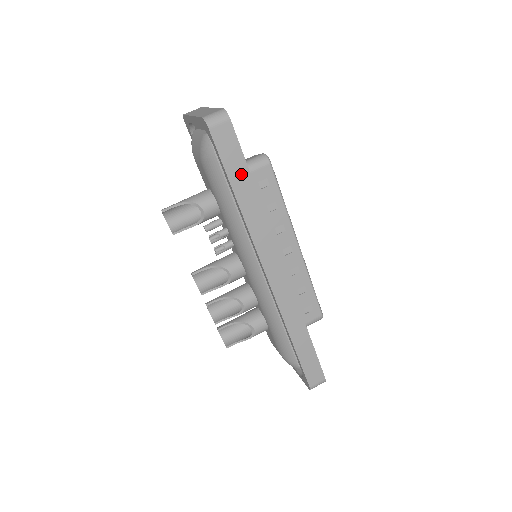
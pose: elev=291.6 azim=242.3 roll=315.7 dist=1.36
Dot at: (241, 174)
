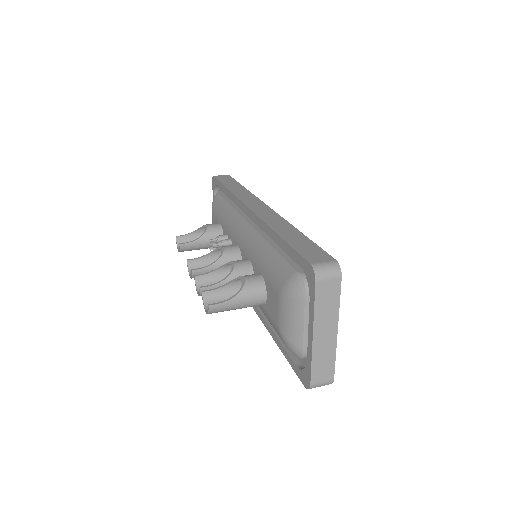
Dot at: (232, 183)
